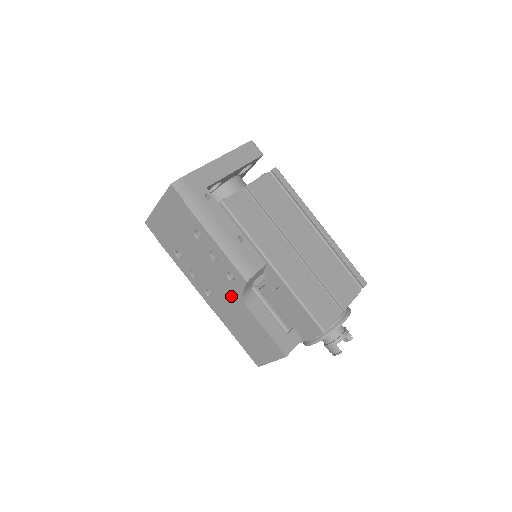
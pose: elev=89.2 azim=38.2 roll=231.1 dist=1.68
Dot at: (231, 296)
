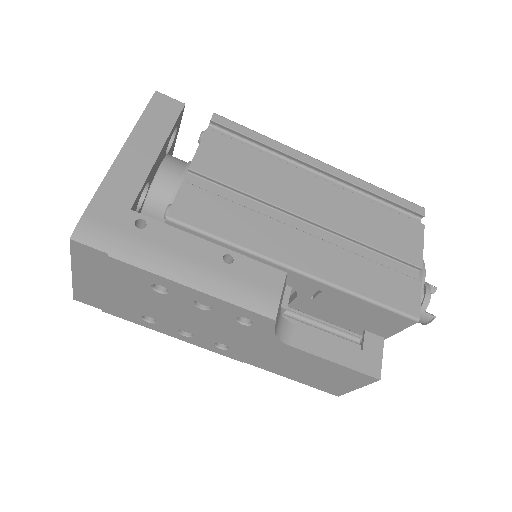
Dot at: (258, 341)
